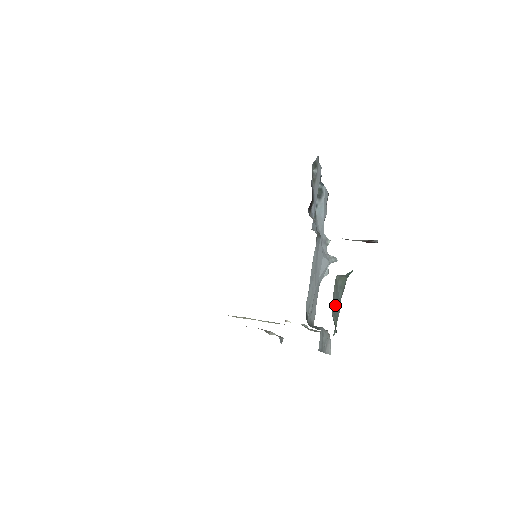
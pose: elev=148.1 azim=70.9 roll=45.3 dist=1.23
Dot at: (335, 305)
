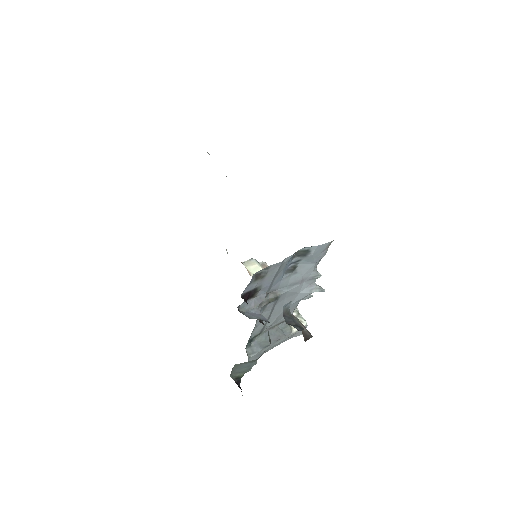
Dot at: (240, 370)
